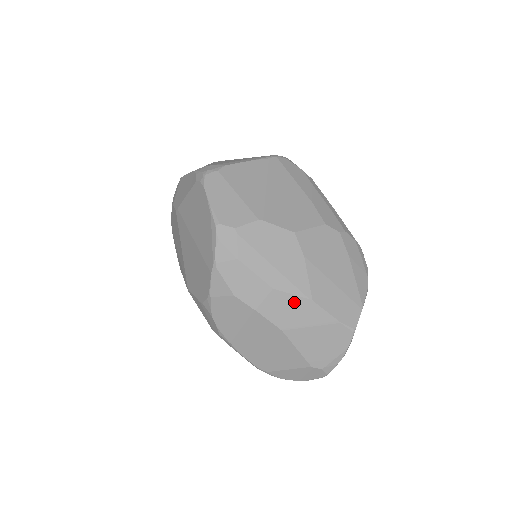
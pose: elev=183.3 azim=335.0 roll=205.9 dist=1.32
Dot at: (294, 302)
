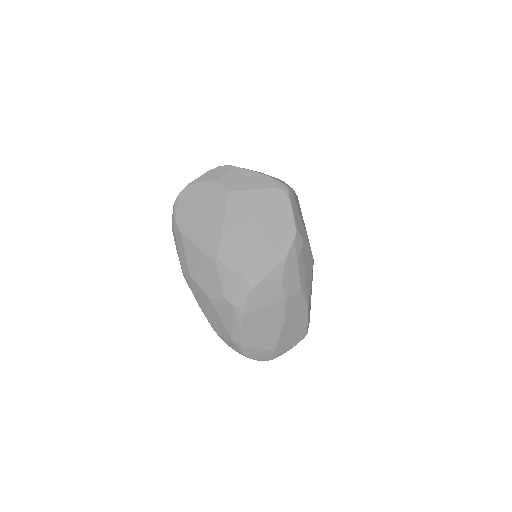
Dot at: (302, 304)
